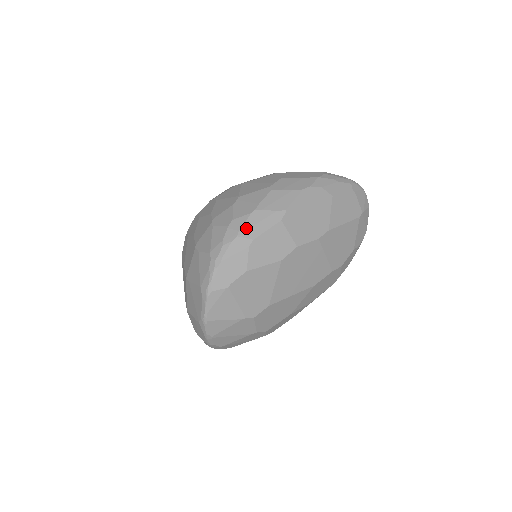
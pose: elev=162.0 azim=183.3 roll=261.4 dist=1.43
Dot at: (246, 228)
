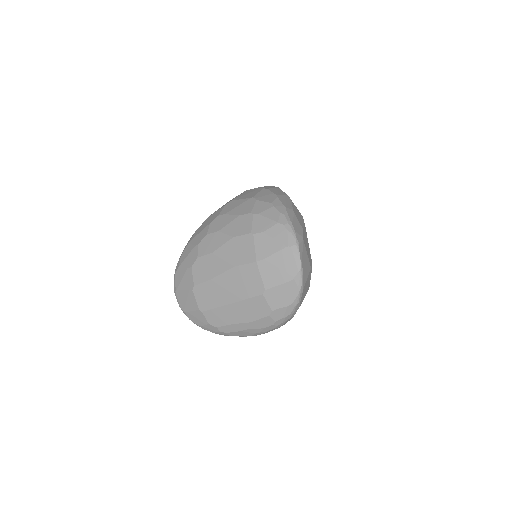
Dot at: (284, 204)
